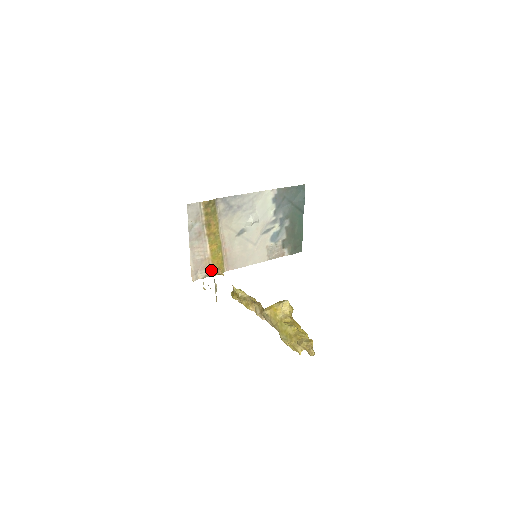
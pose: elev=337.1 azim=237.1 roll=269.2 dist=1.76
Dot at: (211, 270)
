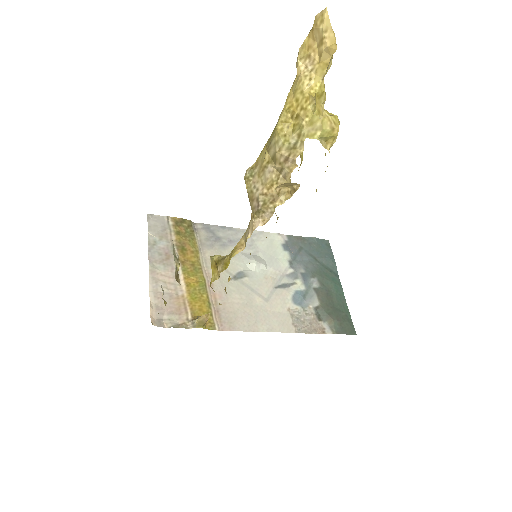
Dot at: (189, 318)
